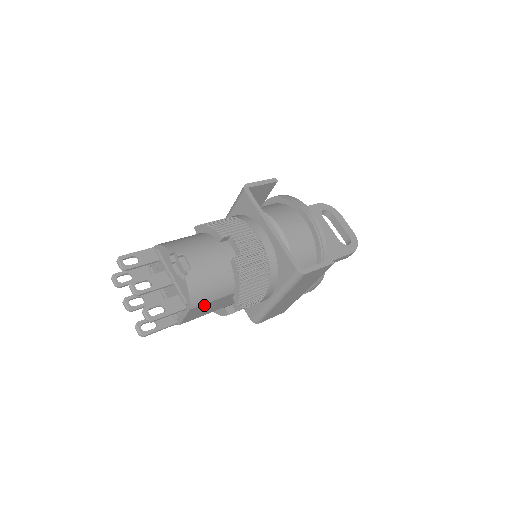
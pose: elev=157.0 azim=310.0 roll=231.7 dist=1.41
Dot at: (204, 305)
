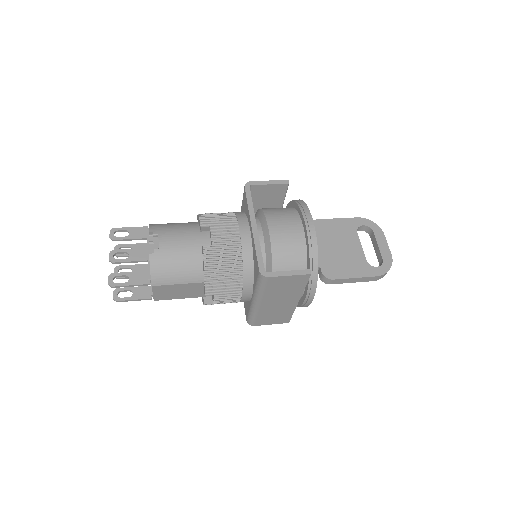
Dot at: (170, 286)
